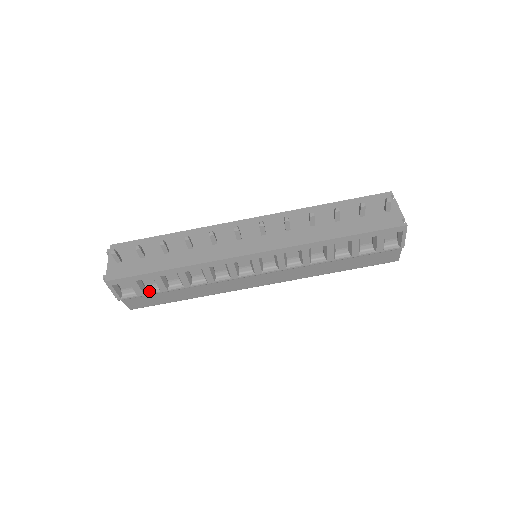
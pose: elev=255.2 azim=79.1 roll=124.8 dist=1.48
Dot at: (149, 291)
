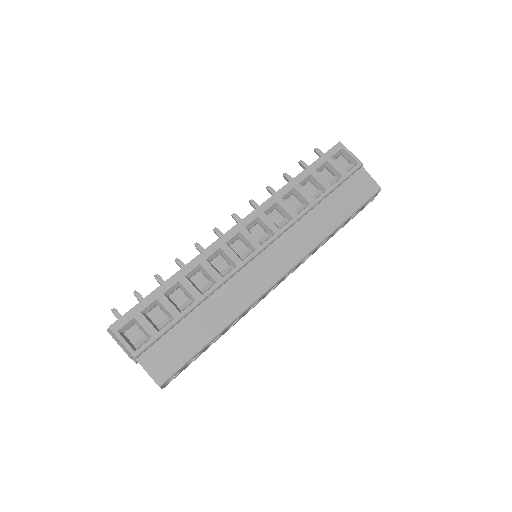
Dot at: (163, 328)
